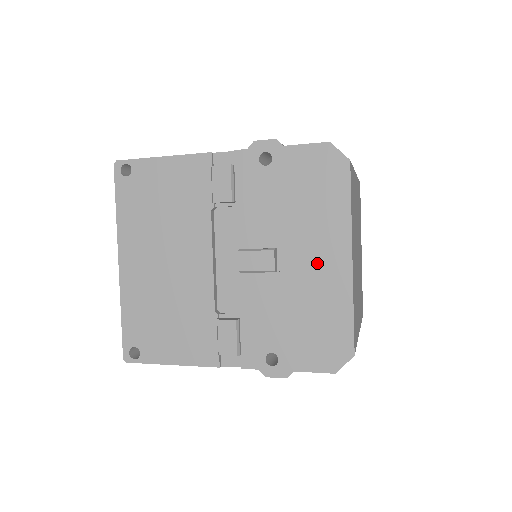
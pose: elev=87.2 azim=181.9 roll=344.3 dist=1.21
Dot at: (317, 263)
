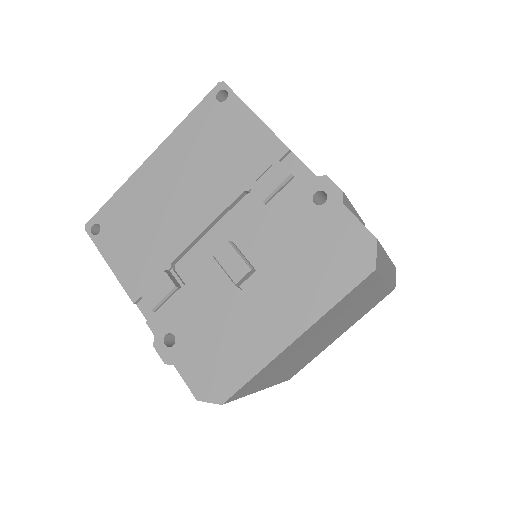
Dot at: (270, 313)
